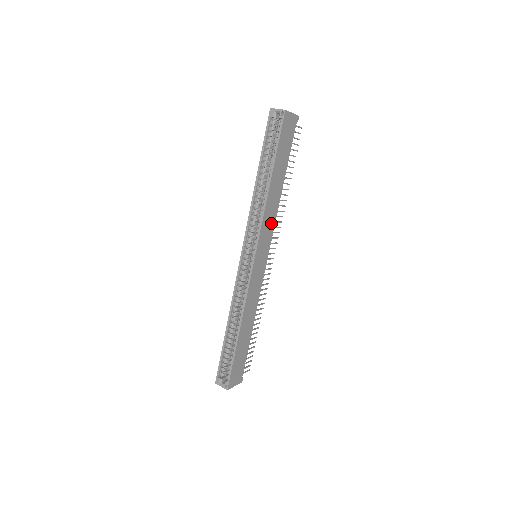
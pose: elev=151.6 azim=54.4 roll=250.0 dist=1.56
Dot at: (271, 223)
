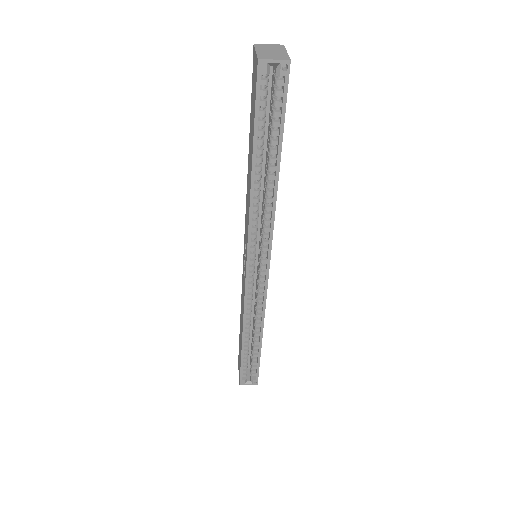
Dot at: occluded
